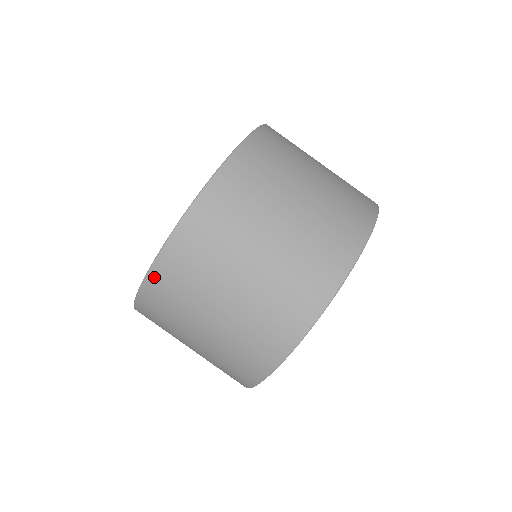
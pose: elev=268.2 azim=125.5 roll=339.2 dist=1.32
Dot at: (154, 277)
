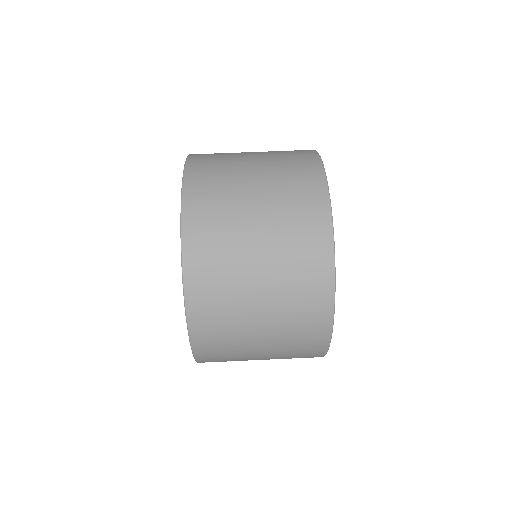
Dot at: (189, 193)
